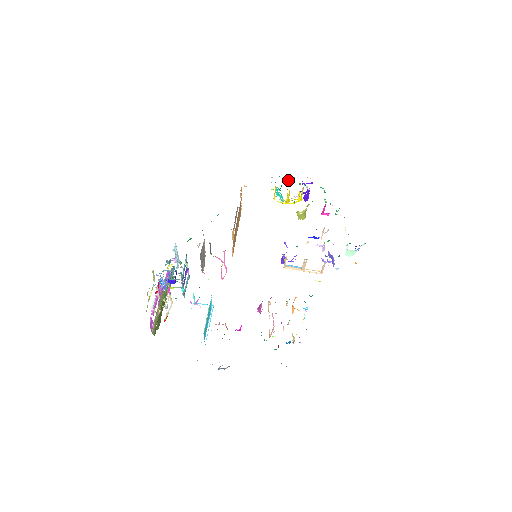
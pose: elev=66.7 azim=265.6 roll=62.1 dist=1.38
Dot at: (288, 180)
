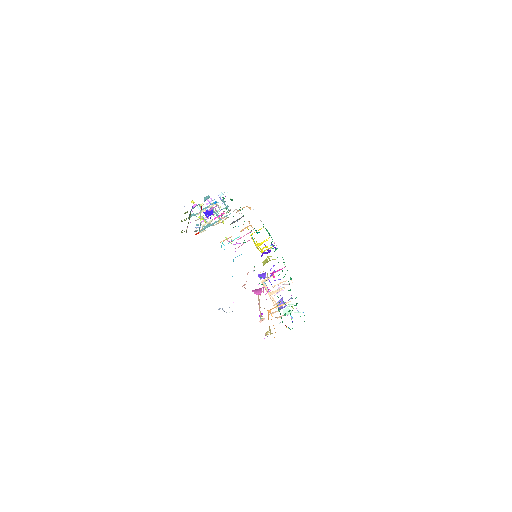
Dot at: (268, 232)
